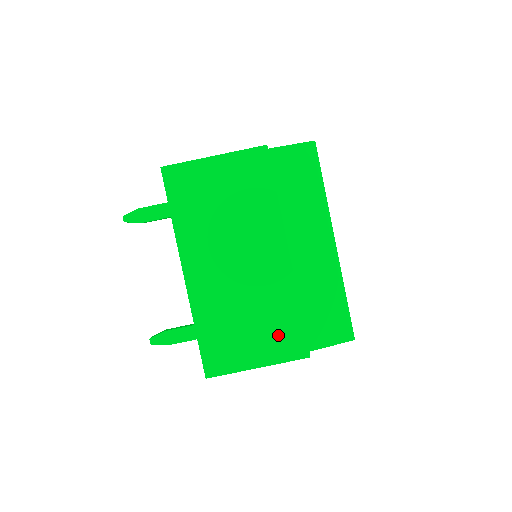
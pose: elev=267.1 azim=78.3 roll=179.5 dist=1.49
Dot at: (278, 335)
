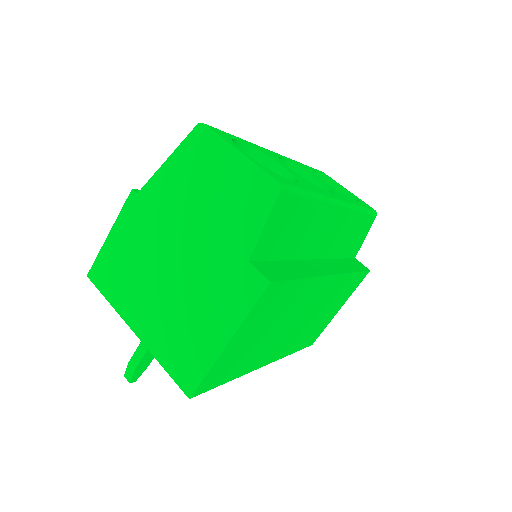
Dot at: (346, 293)
